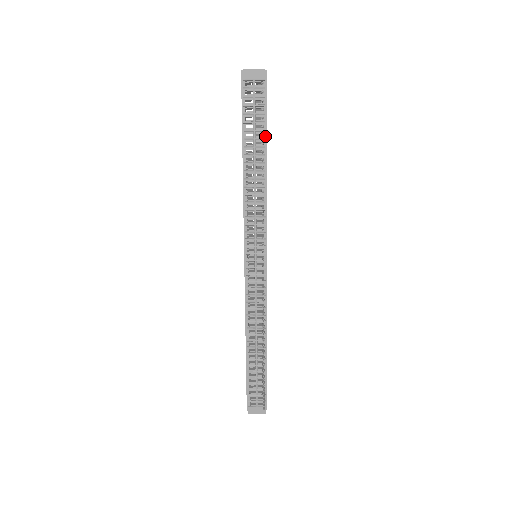
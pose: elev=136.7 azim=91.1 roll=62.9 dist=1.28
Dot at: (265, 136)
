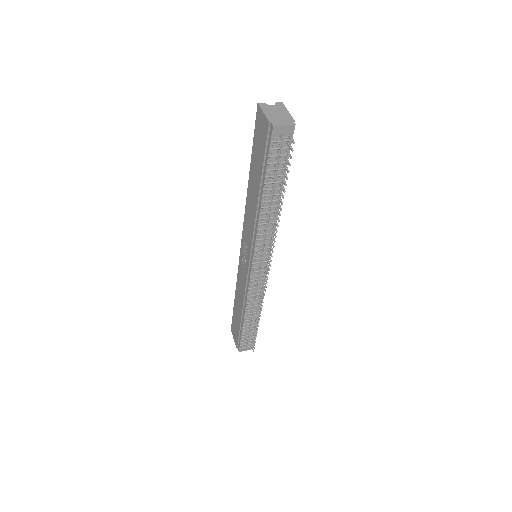
Dot at: (283, 176)
